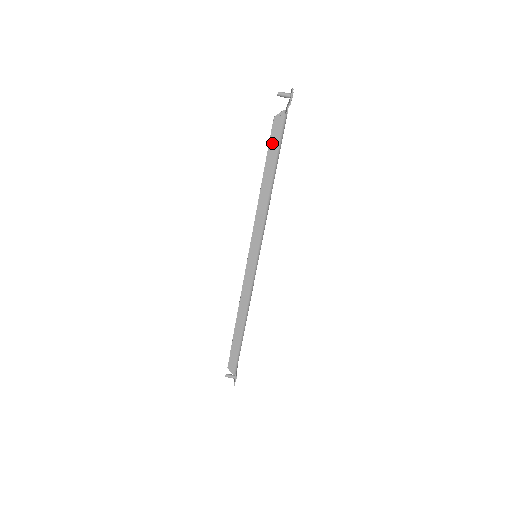
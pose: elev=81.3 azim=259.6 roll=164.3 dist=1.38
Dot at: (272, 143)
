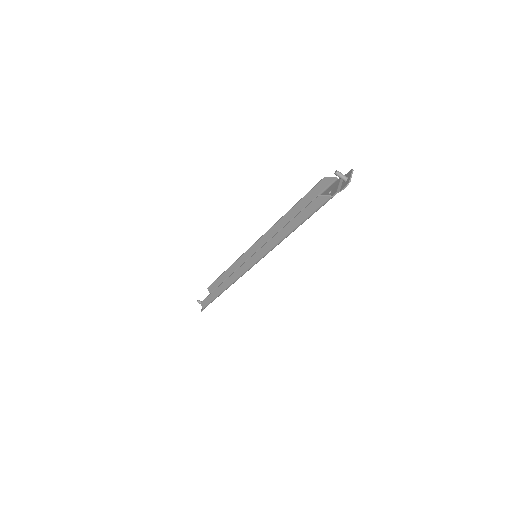
Dot at: (308, 209)
